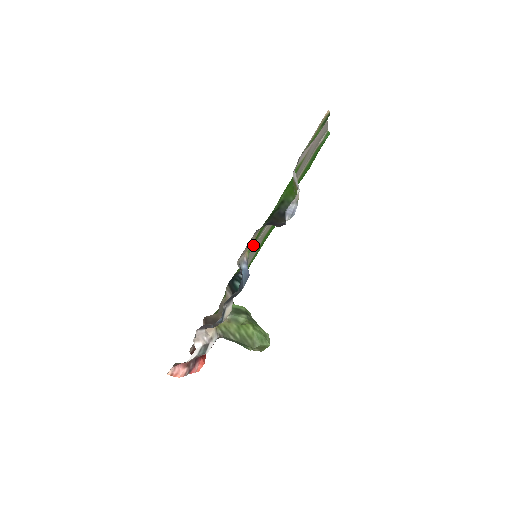
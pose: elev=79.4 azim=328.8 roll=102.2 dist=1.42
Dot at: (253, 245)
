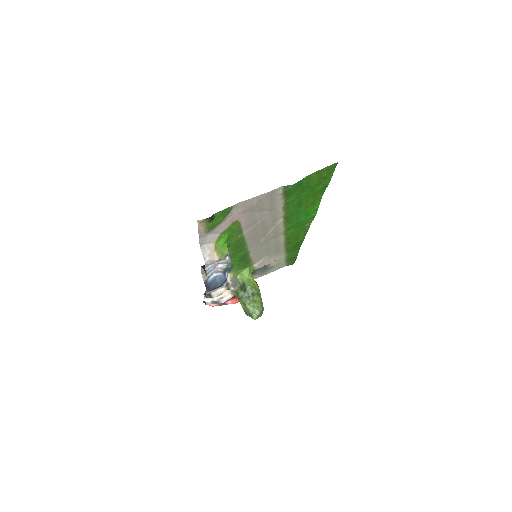
Dot at: (245, 252)
